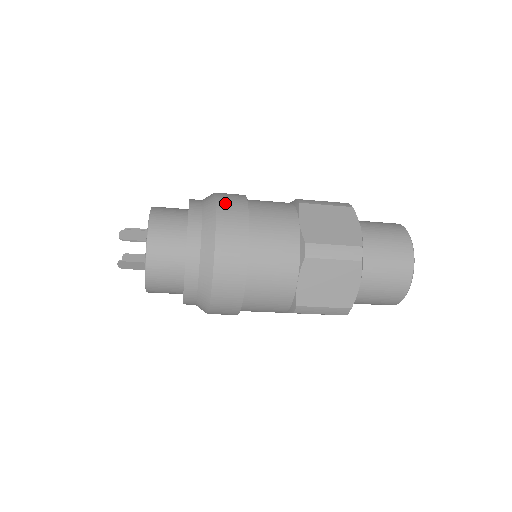
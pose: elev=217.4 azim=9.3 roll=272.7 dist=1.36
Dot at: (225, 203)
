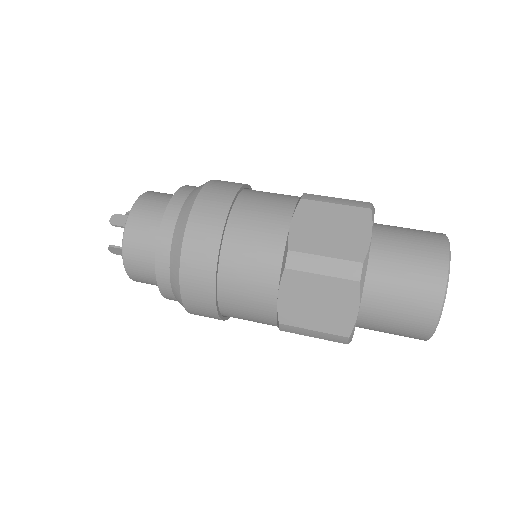
Dot at: (209, 194)
